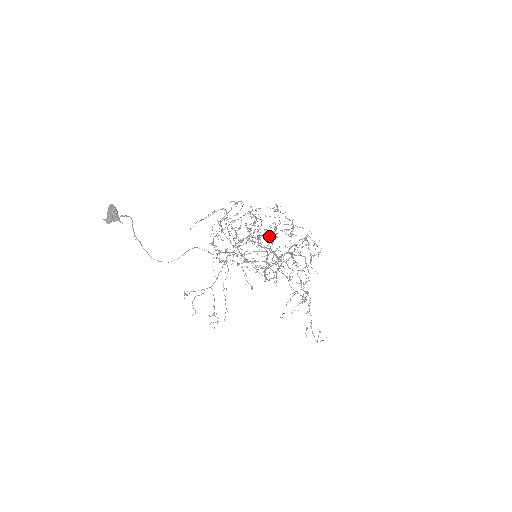
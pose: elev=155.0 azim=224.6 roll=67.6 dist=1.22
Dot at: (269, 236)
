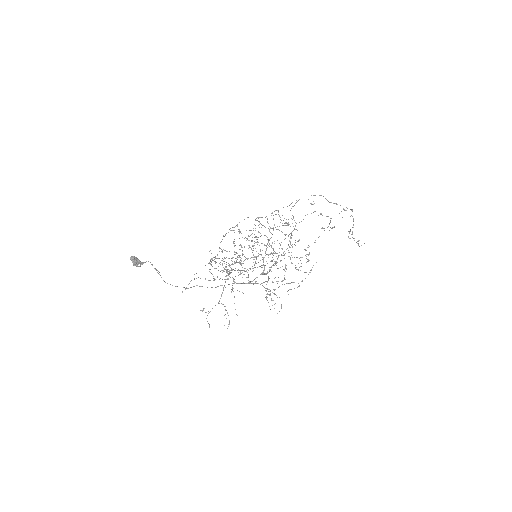
Dot at: occluded
